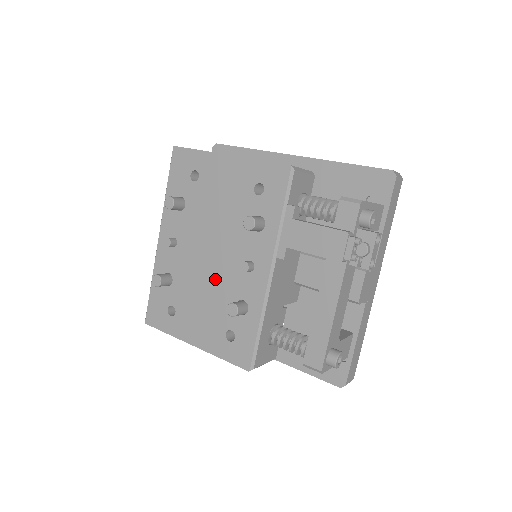
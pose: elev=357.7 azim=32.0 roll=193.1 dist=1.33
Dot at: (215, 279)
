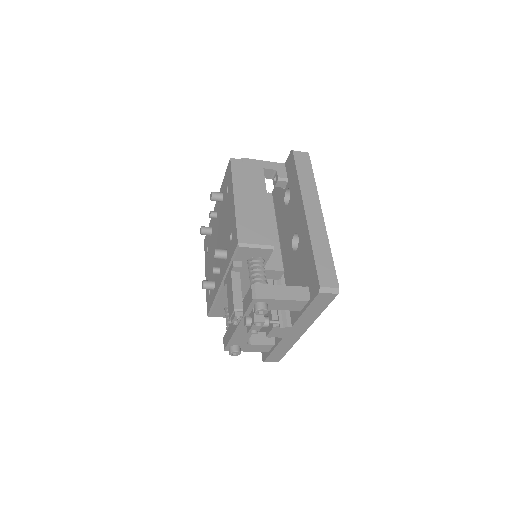
Dot at: occluded
